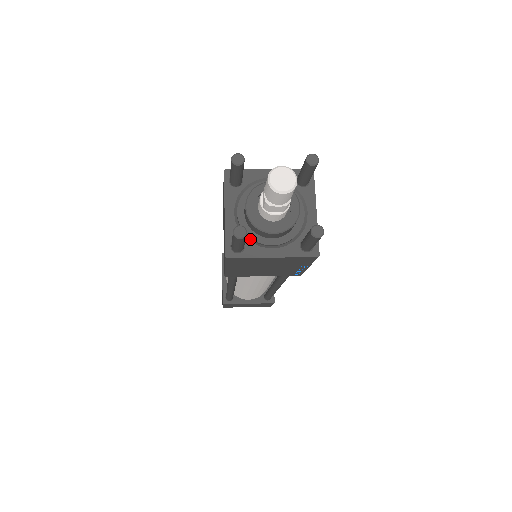
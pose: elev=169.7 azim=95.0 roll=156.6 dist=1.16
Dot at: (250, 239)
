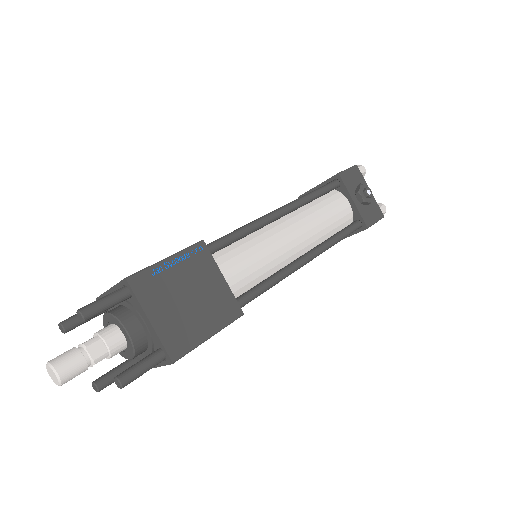
Dot at: occluded
